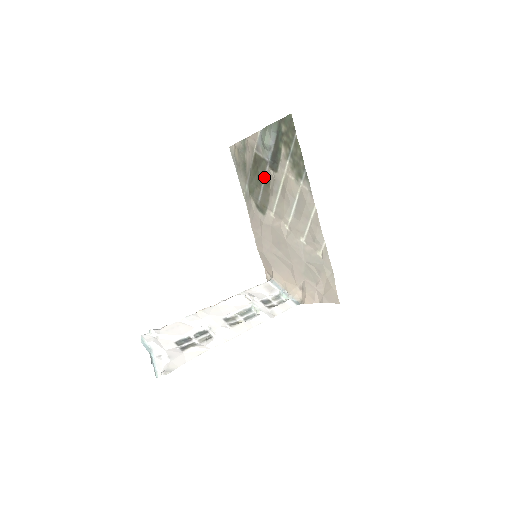
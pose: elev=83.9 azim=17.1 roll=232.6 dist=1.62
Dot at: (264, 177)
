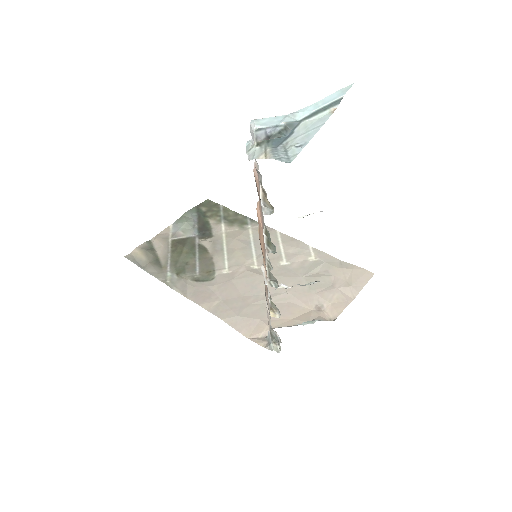
Dot at: (196, 249)
